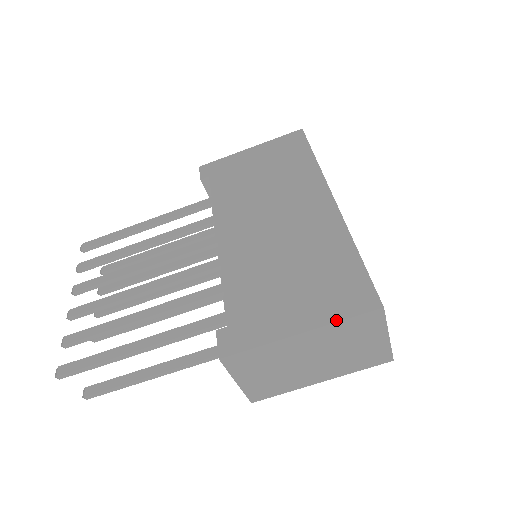
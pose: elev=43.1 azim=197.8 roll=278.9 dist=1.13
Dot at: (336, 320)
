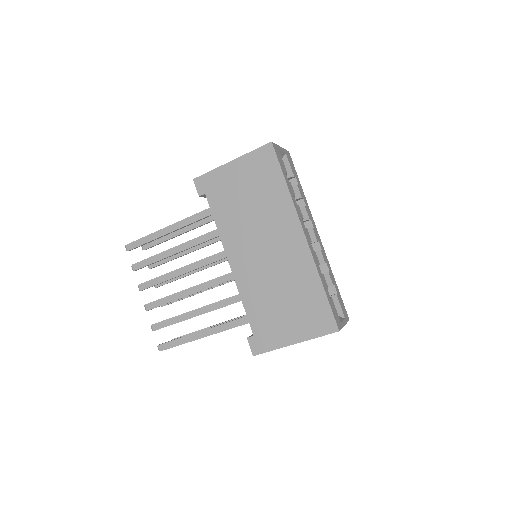
Dot at: (314, 337)
